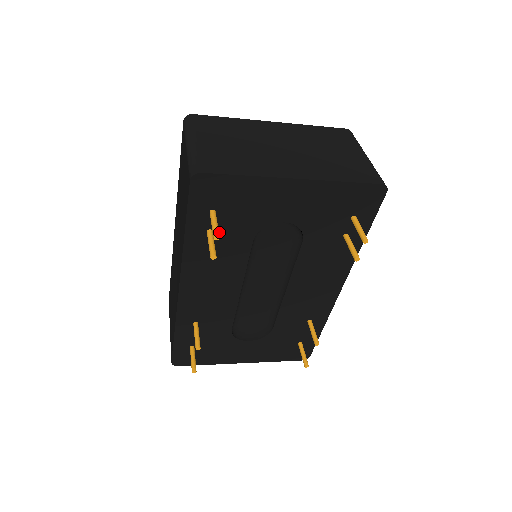
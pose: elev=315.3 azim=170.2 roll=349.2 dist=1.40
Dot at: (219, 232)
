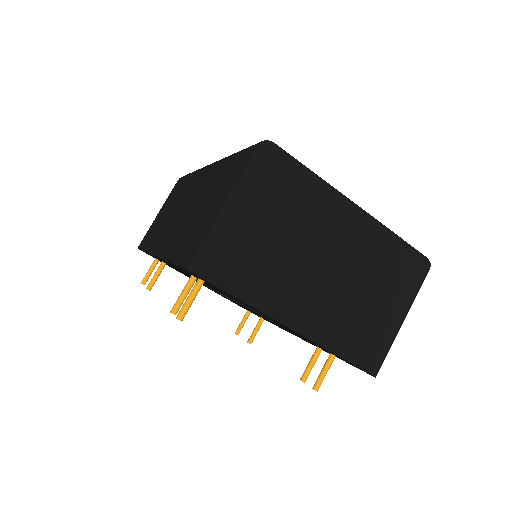
Dot at: occluded
